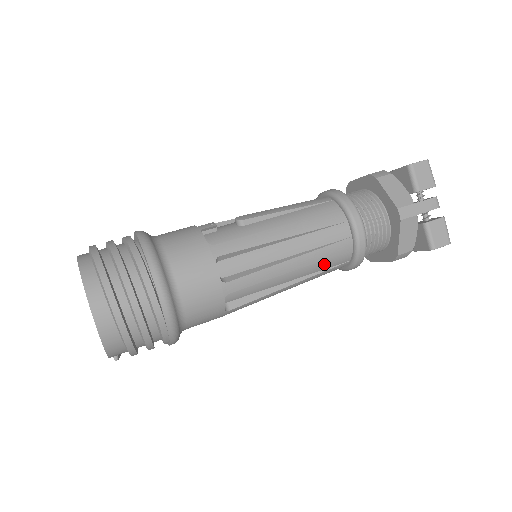
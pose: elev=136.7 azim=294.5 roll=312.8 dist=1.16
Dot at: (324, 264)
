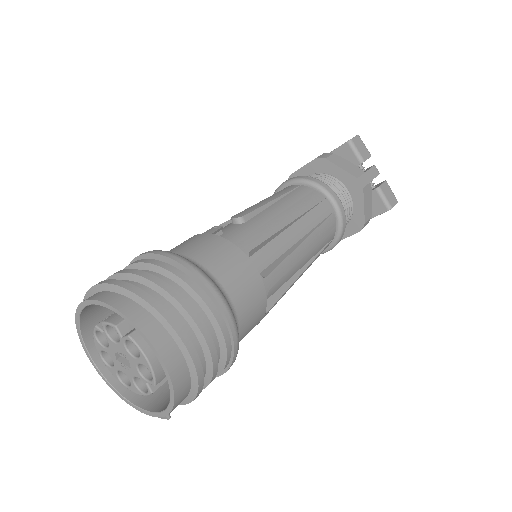
Dot at: (321, 244)
